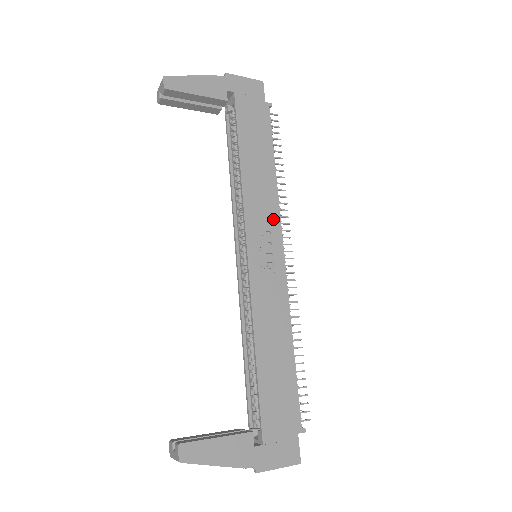
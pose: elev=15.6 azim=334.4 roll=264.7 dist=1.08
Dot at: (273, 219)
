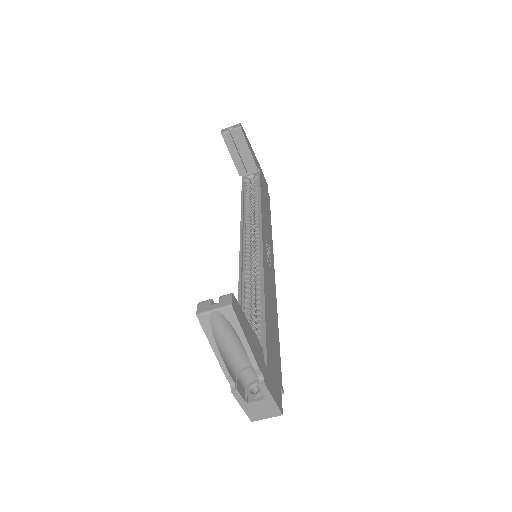
Dot at: (271, 245)
